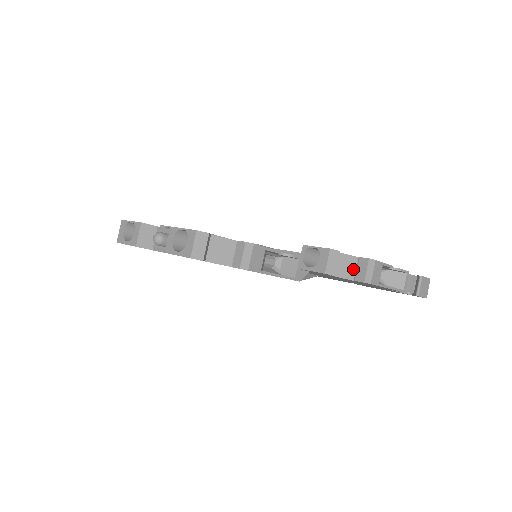
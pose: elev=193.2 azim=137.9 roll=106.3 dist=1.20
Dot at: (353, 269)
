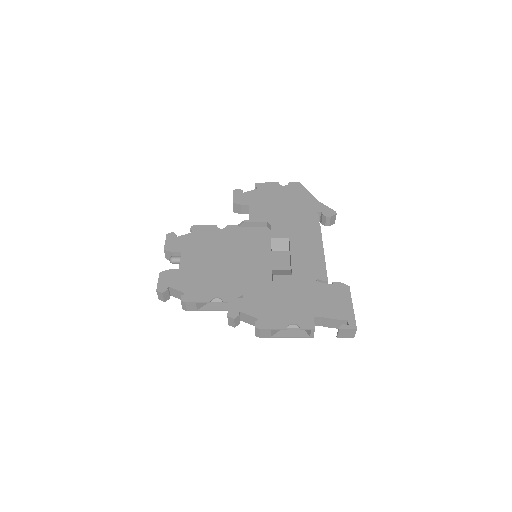
Dot at: occluded
